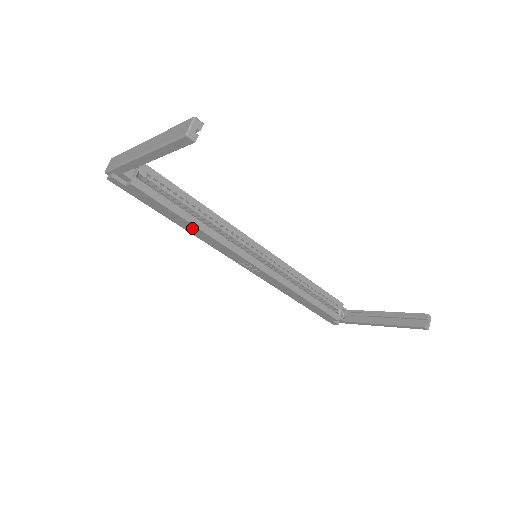
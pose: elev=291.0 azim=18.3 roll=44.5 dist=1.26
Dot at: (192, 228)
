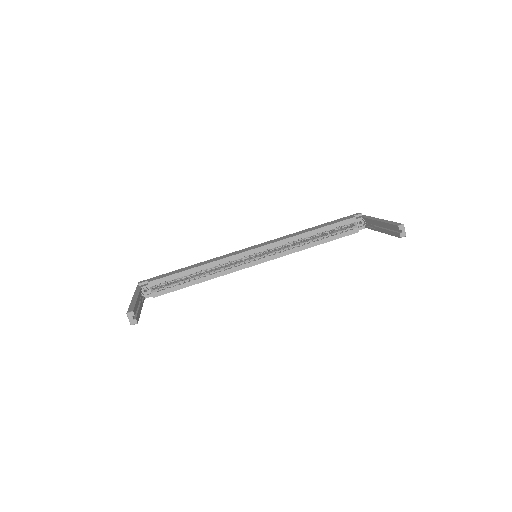
Dot at: occluded
